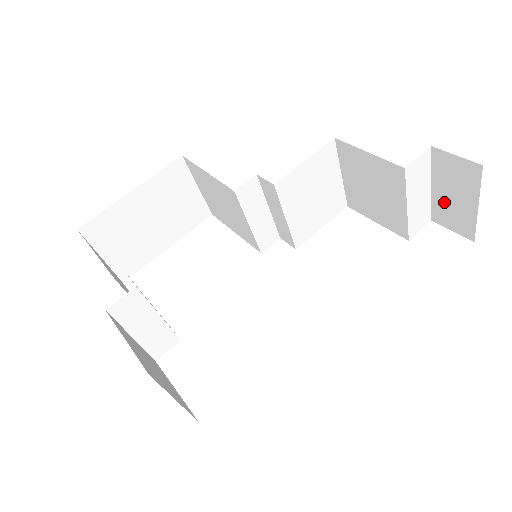
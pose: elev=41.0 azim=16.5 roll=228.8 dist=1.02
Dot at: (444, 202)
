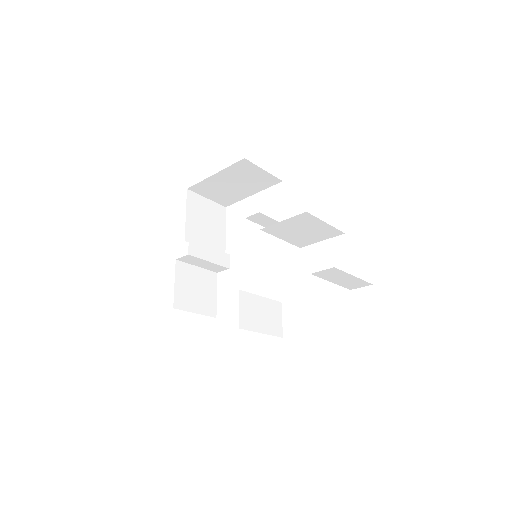
Dot at: occluded
